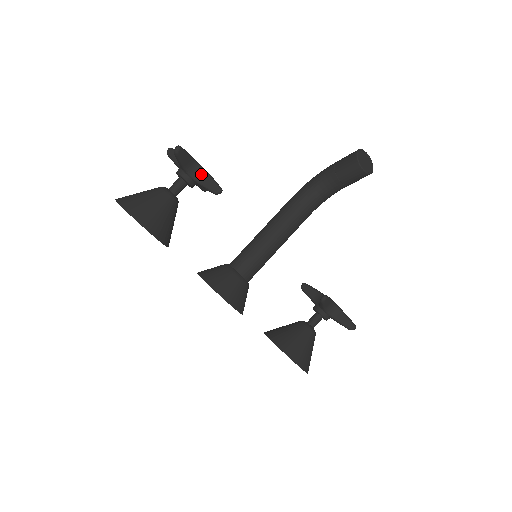
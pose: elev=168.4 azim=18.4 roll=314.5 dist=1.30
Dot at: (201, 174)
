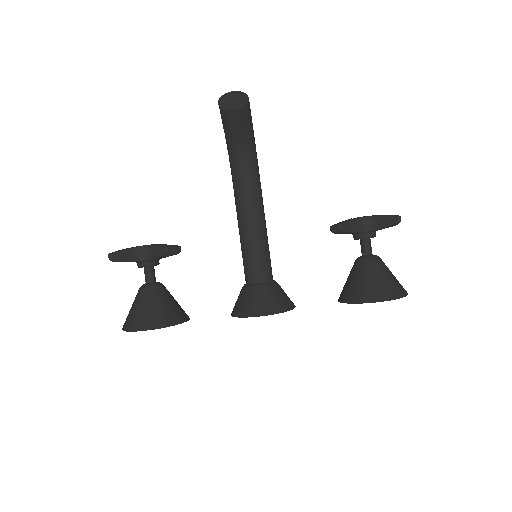
Dot at: (148, 251)
